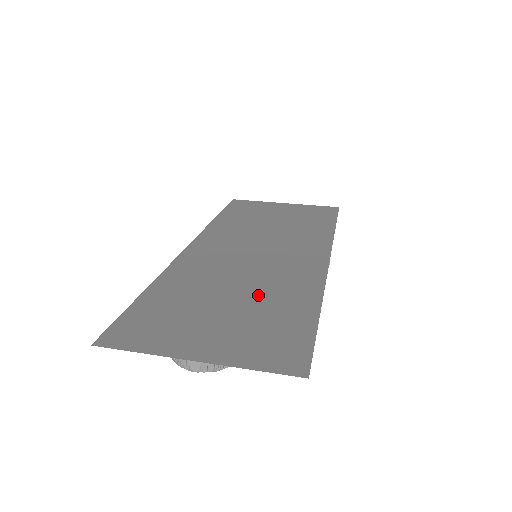
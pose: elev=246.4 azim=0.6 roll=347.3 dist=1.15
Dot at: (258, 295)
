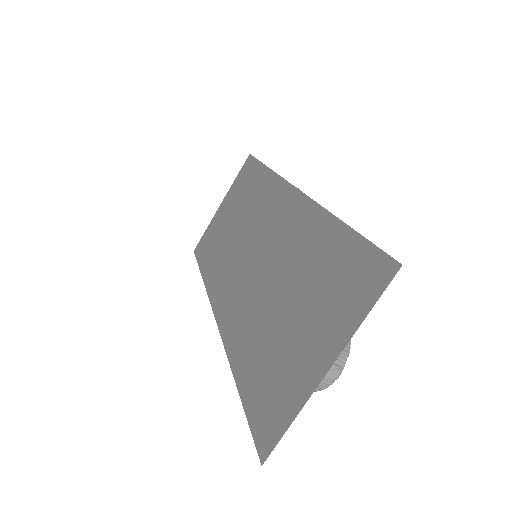
Dot at: (294, 273)
